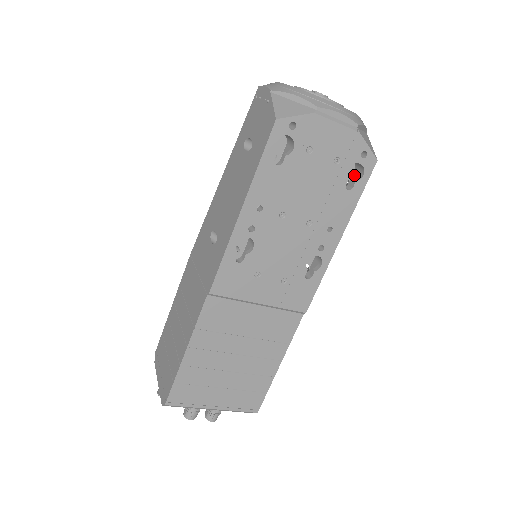
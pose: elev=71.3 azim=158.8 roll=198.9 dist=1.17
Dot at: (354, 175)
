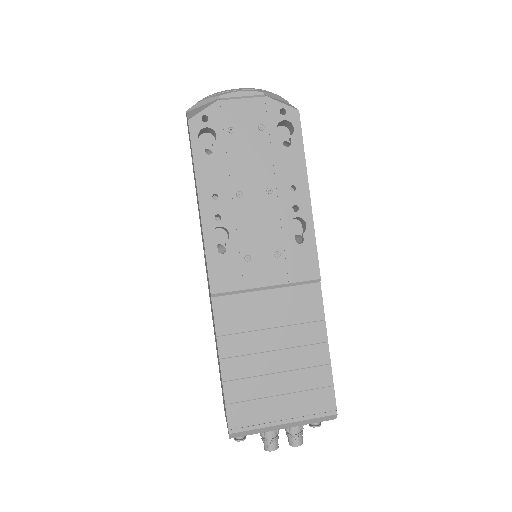
Dot at: occluded
